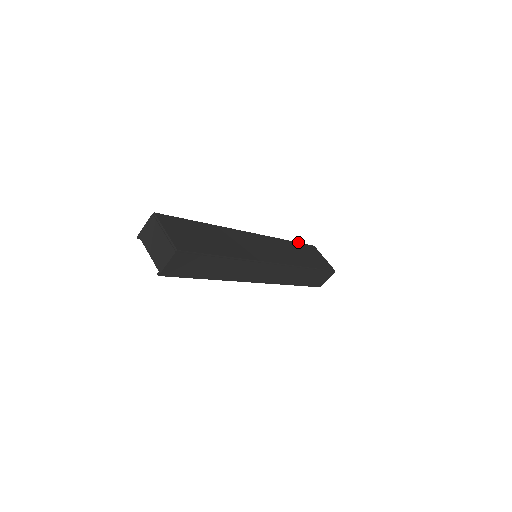
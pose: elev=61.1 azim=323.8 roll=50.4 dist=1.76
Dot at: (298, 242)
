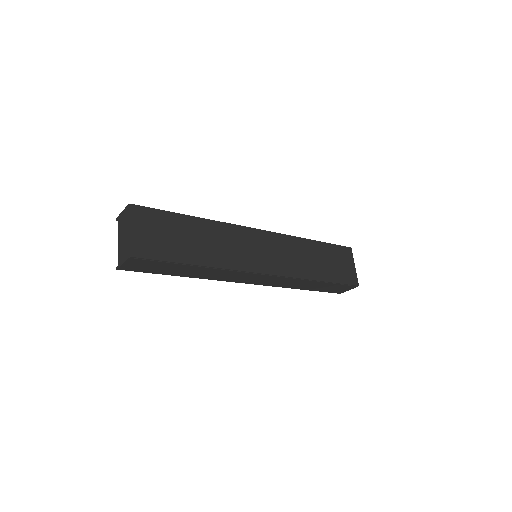
Dot at: occluded
